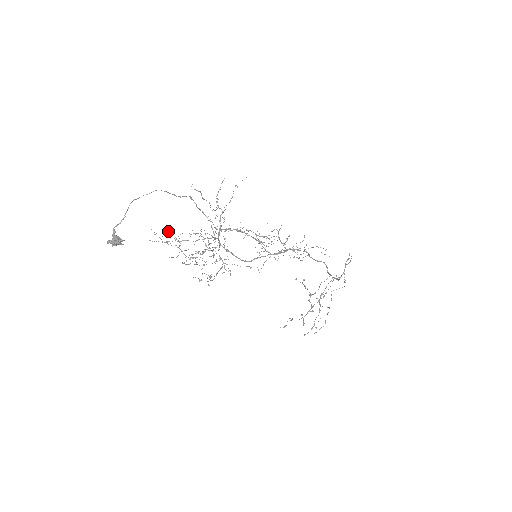
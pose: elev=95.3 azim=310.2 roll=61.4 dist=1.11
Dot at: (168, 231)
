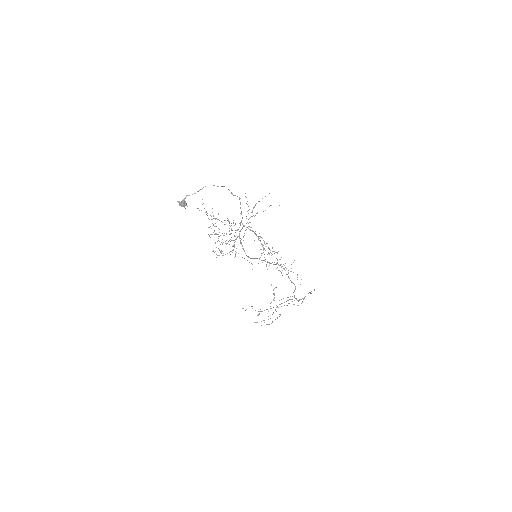
Dot at: occluded
